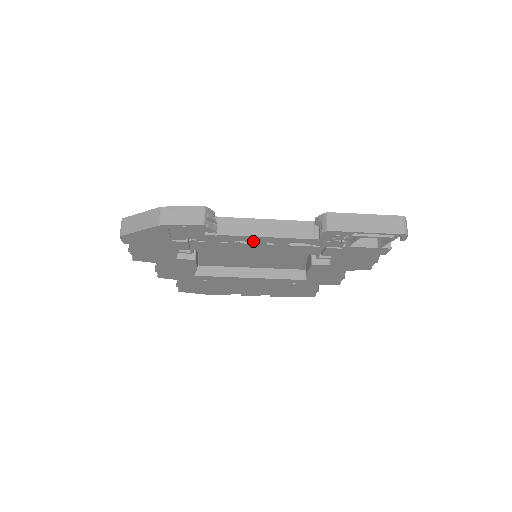
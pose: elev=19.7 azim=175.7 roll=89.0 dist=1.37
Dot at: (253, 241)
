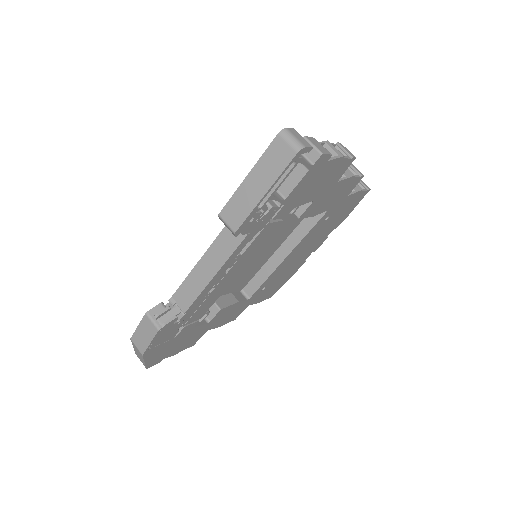
Dot at: (214, 284)
